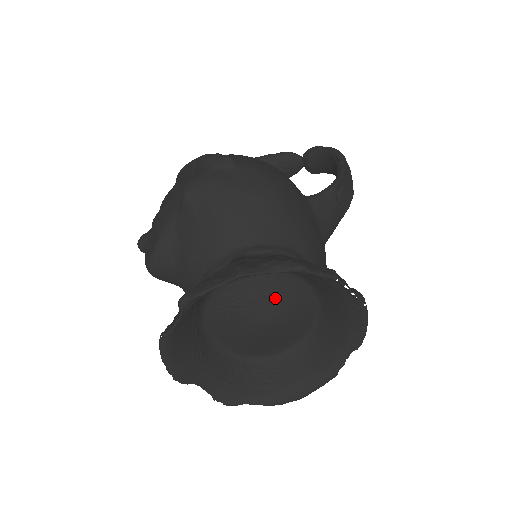
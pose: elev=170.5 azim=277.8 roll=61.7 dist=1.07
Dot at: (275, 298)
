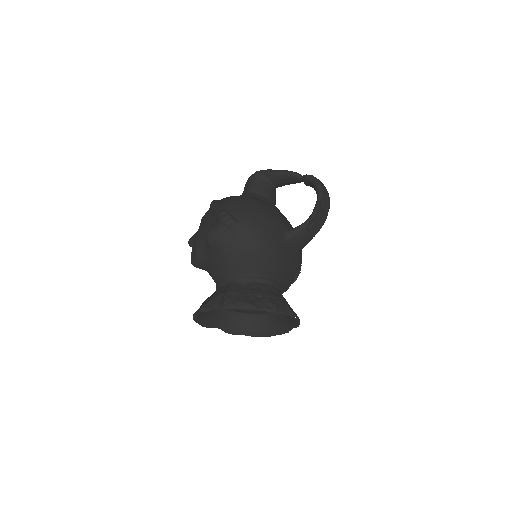
Dot at: occluded
